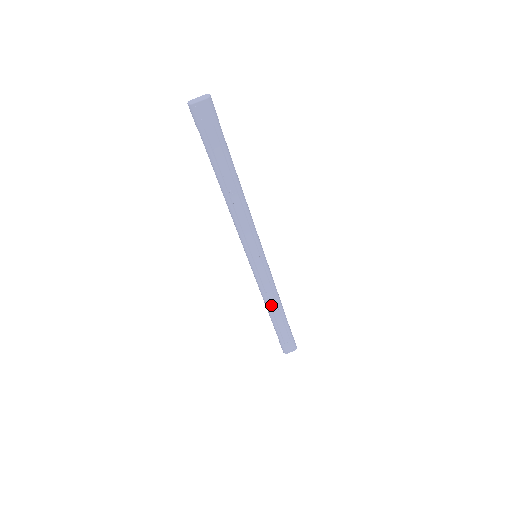
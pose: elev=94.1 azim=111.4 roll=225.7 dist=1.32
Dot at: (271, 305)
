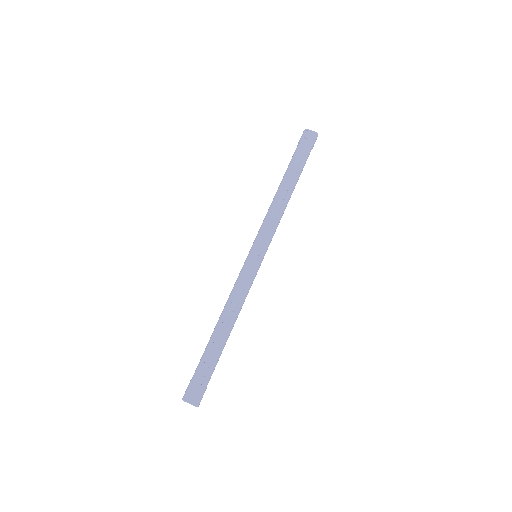
Dot at: (226, 315)
